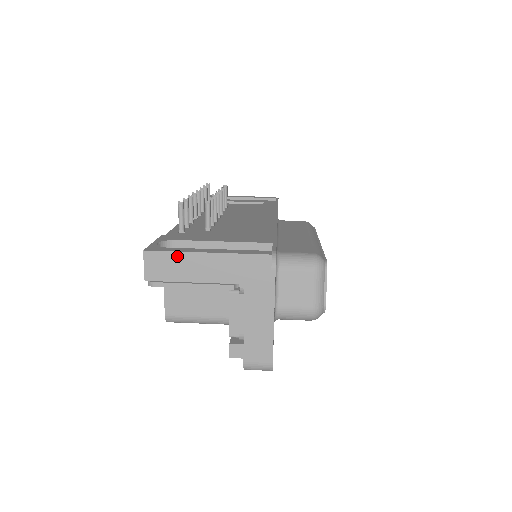
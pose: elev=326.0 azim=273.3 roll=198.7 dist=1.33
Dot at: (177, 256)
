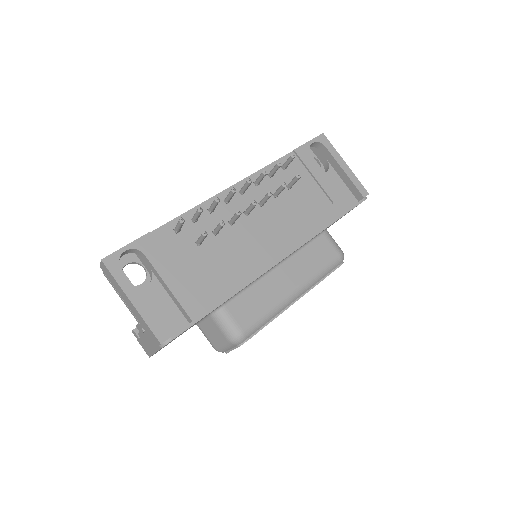
Dot at: (116, 283)
